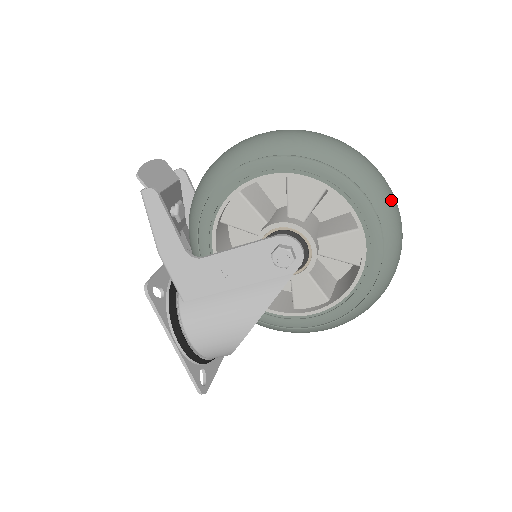
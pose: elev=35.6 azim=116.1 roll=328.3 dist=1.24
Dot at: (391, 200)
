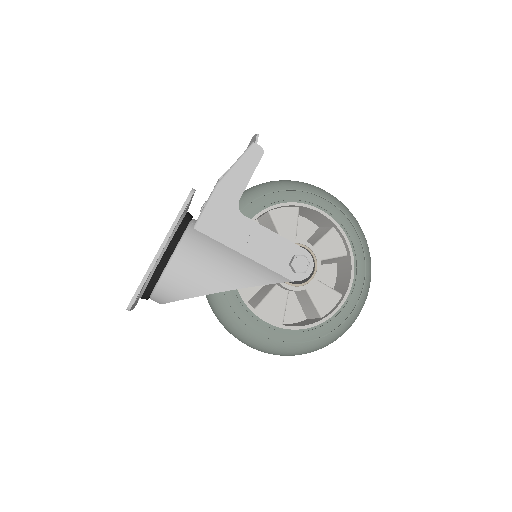
Dot at: occluded
